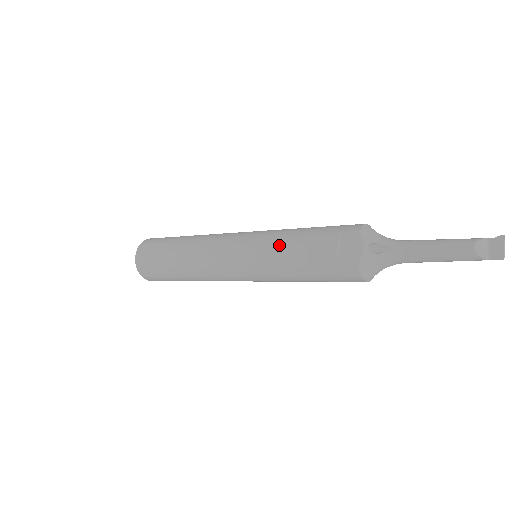
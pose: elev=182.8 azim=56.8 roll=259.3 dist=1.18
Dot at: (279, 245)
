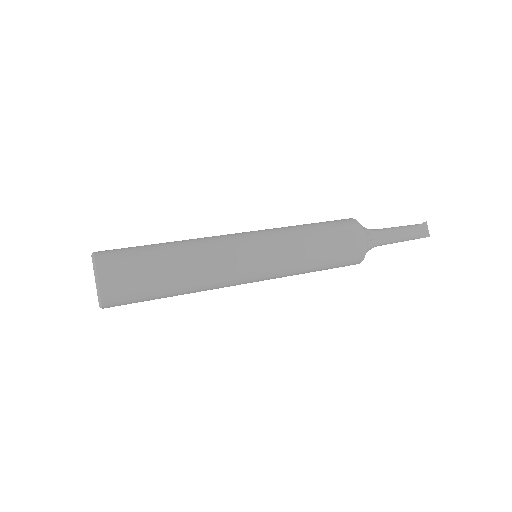
Dot at: (301, 242)
